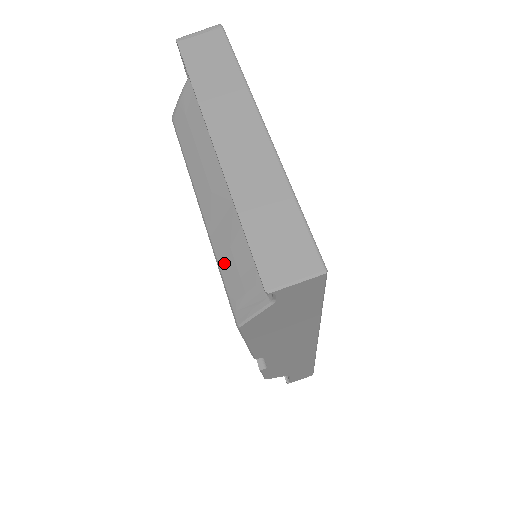
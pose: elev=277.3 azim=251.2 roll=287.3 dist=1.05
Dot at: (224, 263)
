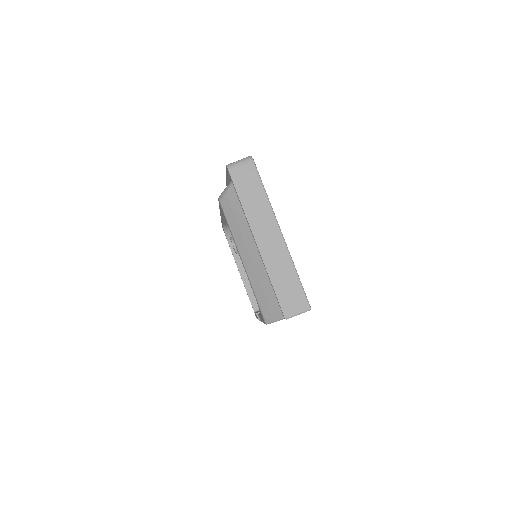
Dot at: (258, 293)
